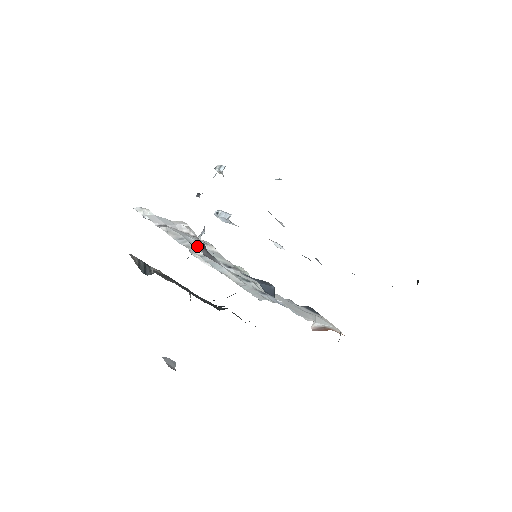
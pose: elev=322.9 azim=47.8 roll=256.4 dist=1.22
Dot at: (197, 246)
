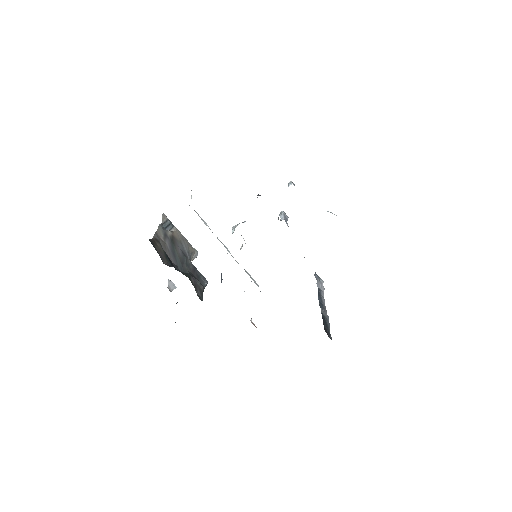
Dot at: occluded
